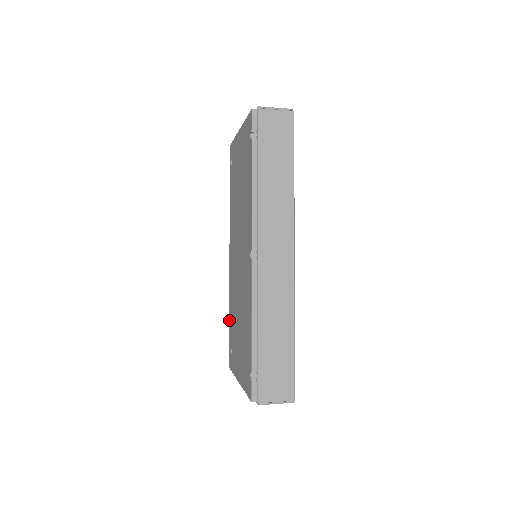
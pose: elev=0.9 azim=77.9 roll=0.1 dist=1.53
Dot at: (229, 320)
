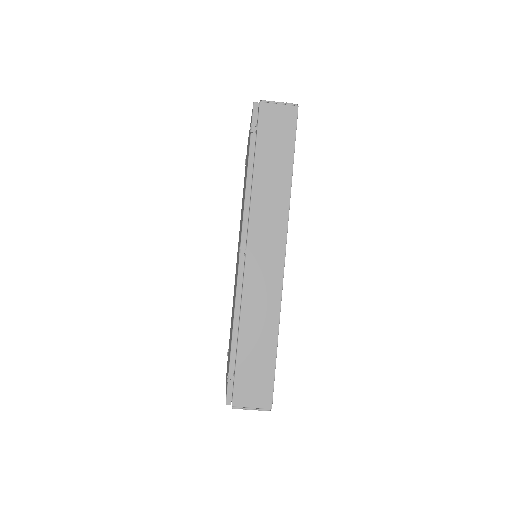
Dot at: occluded
